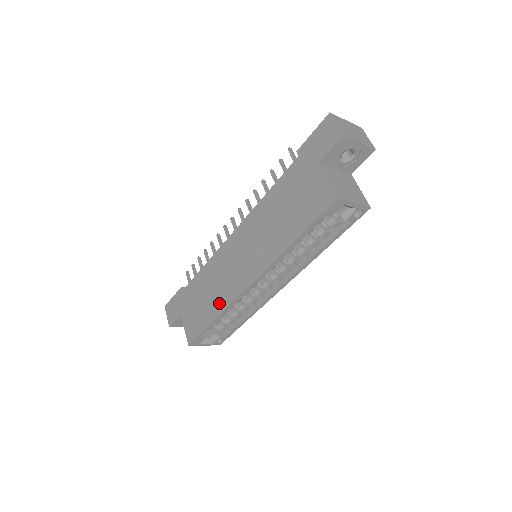
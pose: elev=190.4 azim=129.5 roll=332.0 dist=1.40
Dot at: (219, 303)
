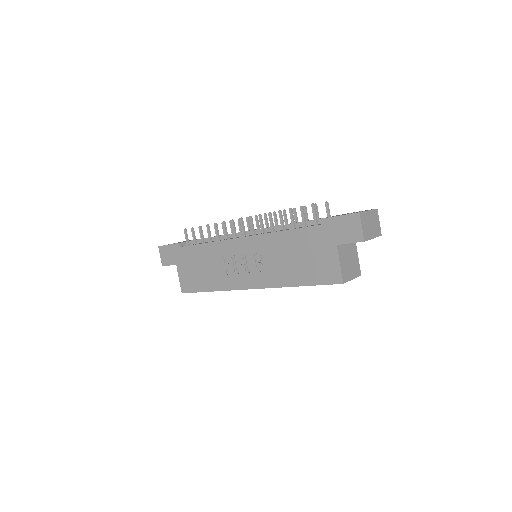
Dot at: (218, 283)
